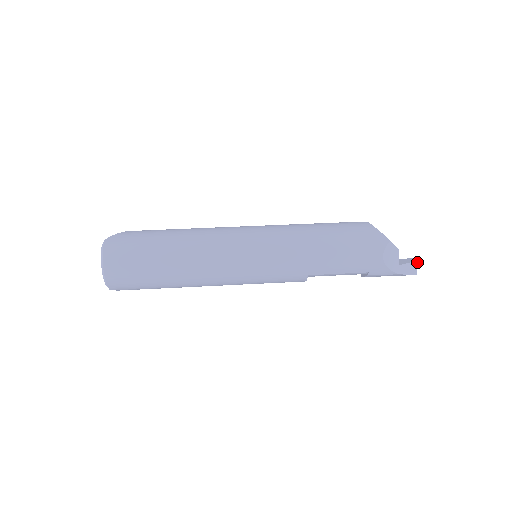
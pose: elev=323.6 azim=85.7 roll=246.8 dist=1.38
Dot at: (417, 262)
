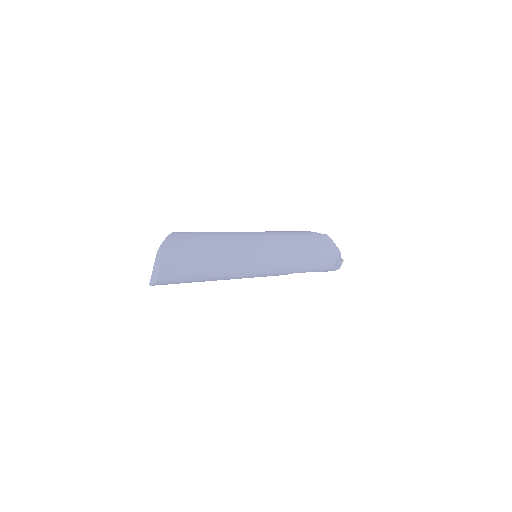
Dot at: occluded
